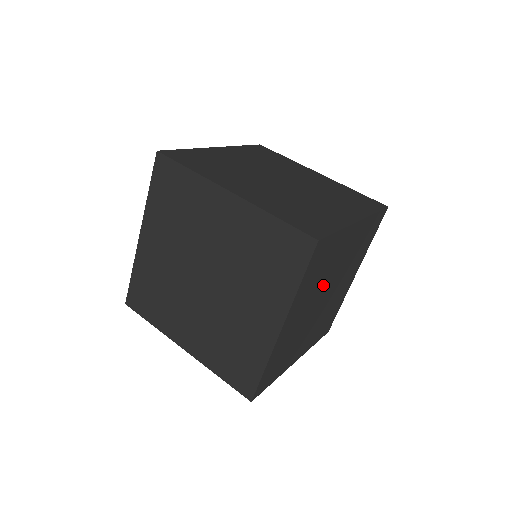
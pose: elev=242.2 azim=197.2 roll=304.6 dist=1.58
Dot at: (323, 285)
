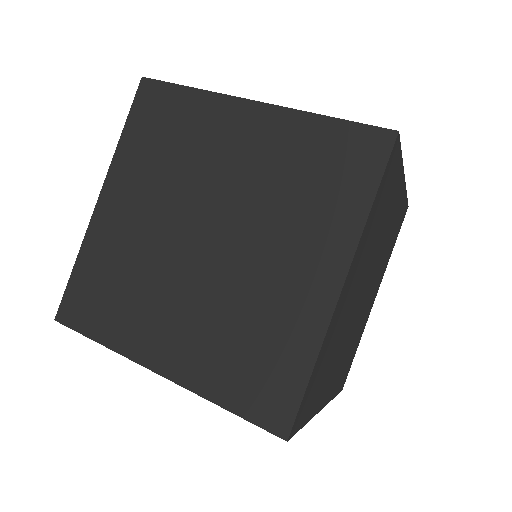
Dot at: (370, 260)
